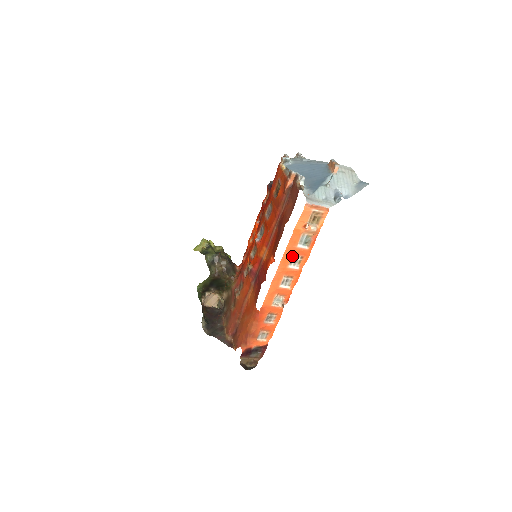
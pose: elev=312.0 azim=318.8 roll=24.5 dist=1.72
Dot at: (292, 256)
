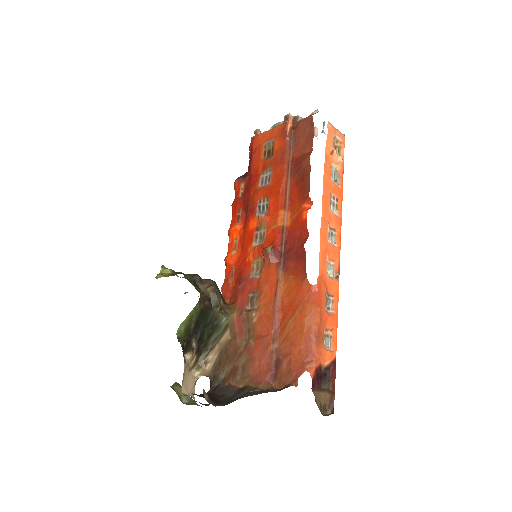
Dot at: (329, 194)
